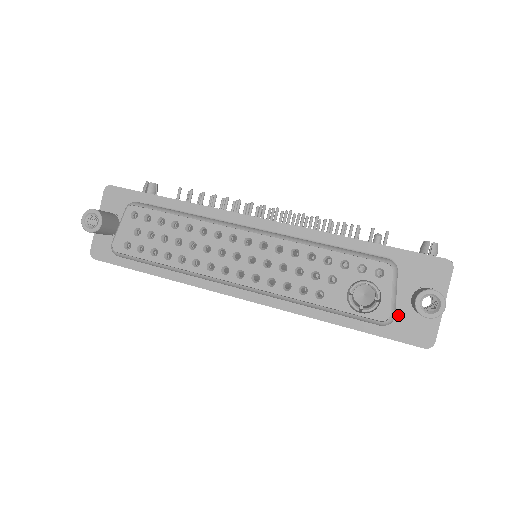
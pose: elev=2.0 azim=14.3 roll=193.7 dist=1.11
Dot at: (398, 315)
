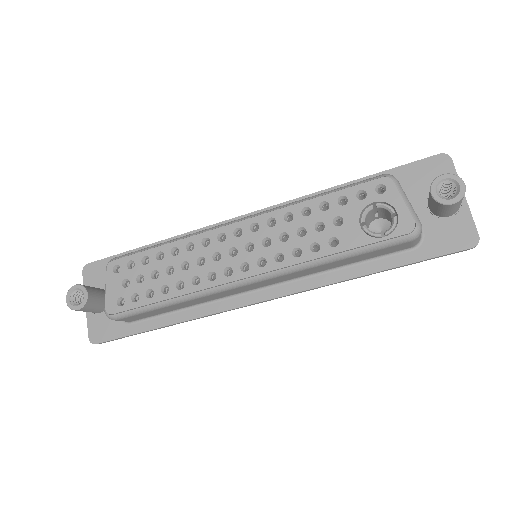
Dot at: (425, 230)
